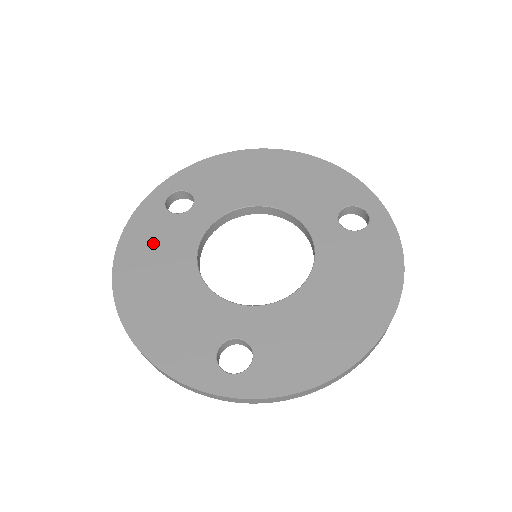
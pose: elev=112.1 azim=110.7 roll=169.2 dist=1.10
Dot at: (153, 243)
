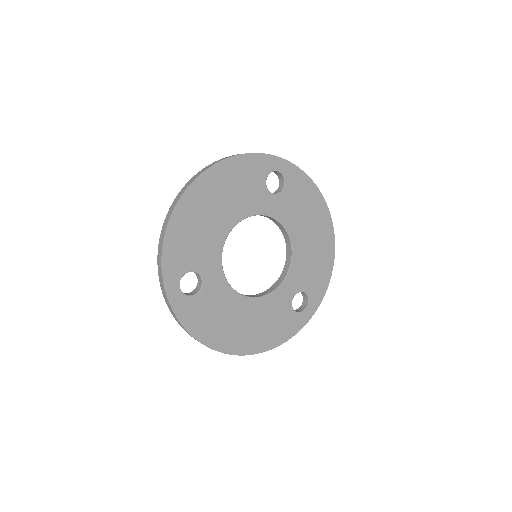
Dot at: (213, 317)
